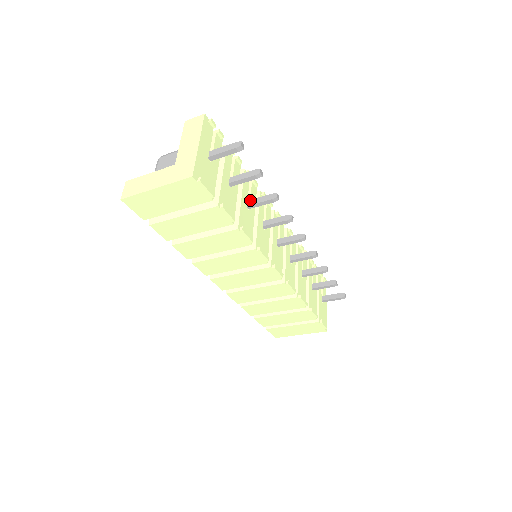
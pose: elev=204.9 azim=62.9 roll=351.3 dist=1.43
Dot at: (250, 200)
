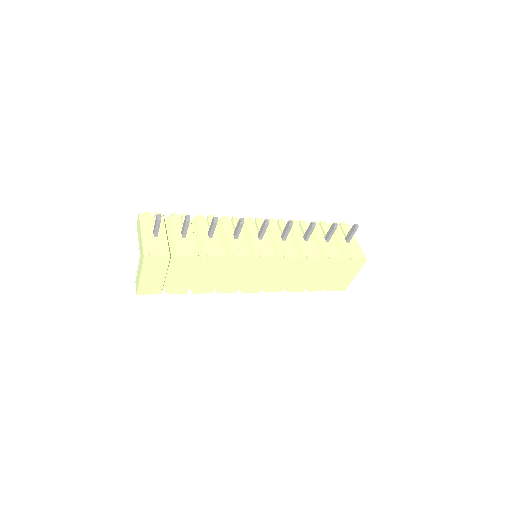
Dot at: (208, 232)
